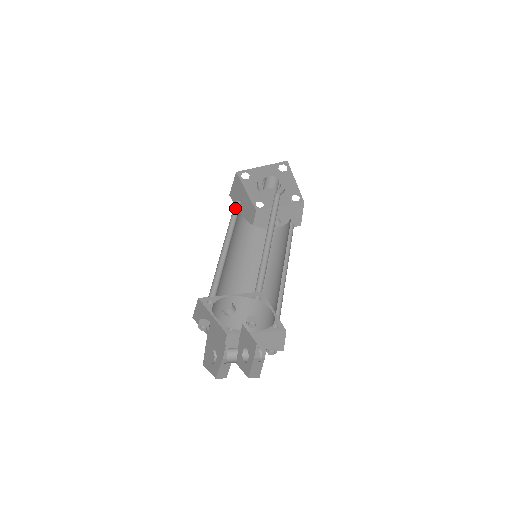
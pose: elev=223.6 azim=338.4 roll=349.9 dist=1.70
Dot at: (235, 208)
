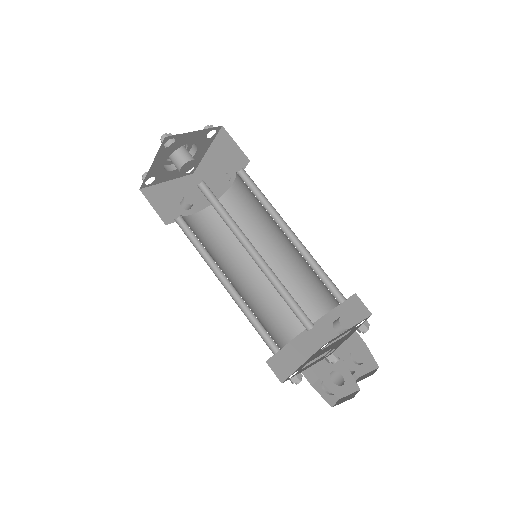
Dot at: (205, 196)
